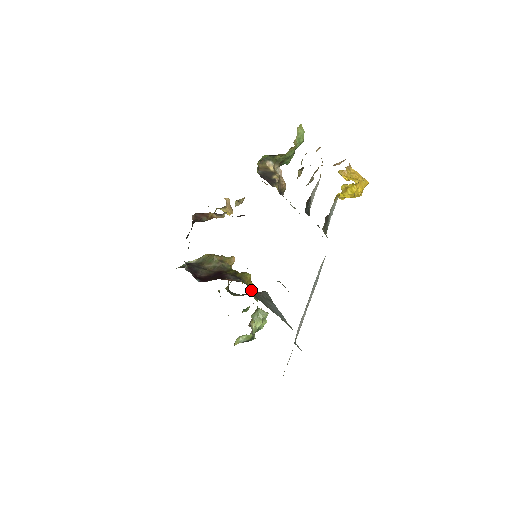
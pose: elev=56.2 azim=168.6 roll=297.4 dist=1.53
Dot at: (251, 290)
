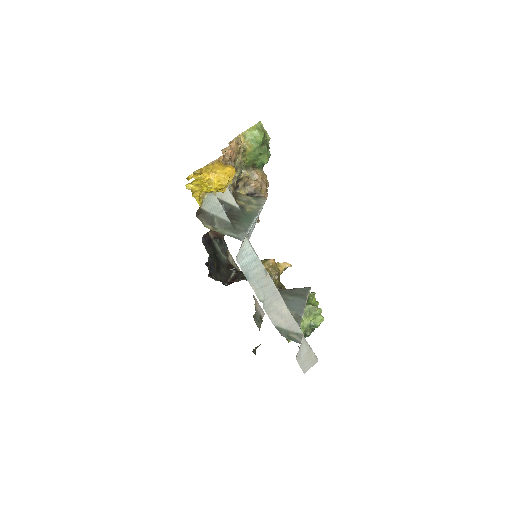
Dot at: occluded
